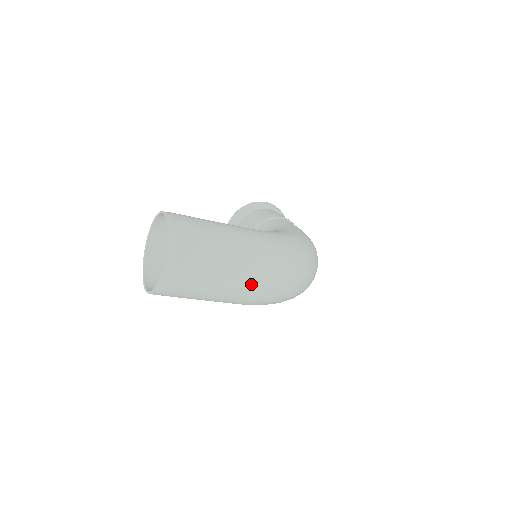
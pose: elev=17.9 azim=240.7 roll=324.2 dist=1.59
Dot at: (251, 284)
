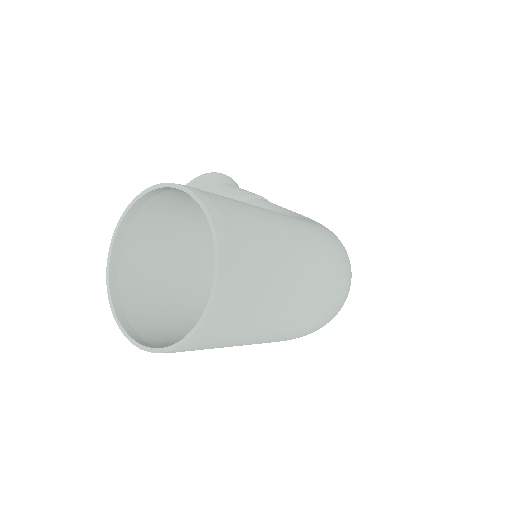
Dot at: (316, 311)
